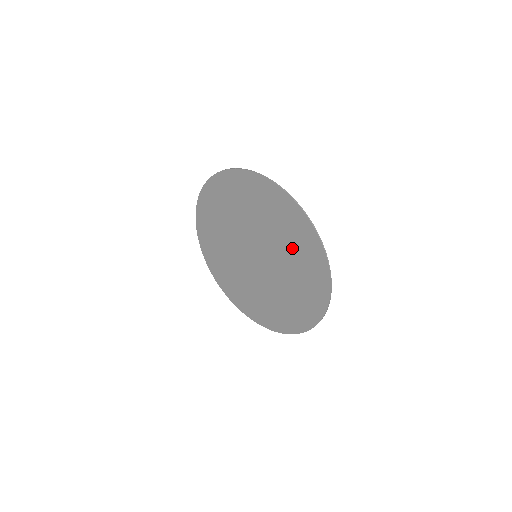
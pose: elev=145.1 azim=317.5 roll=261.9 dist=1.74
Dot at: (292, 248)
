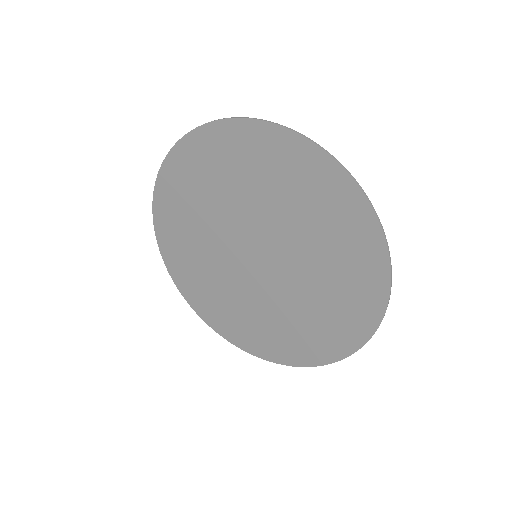
Dot at: (330, 258)
